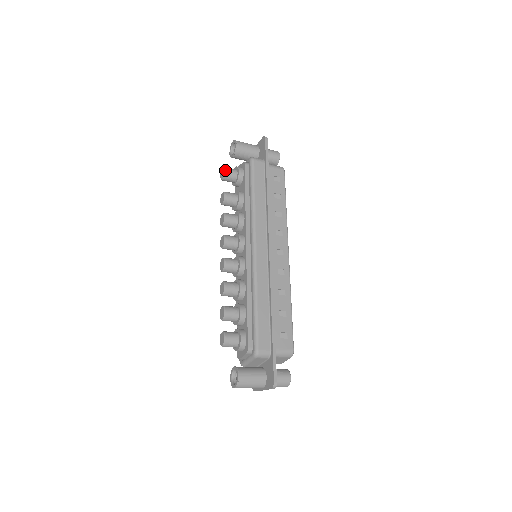
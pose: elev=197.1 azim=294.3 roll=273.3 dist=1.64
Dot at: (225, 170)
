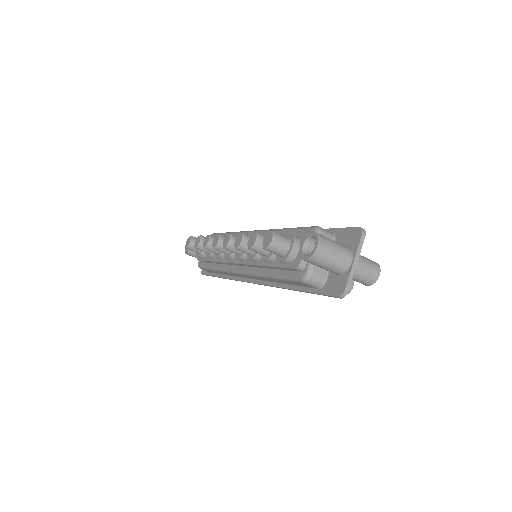
Dot at: (191, 236)
